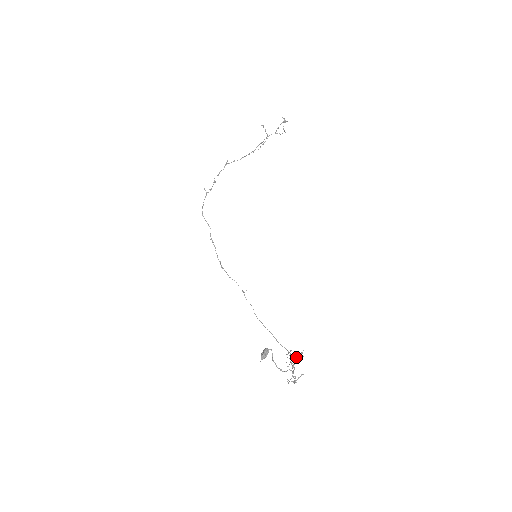
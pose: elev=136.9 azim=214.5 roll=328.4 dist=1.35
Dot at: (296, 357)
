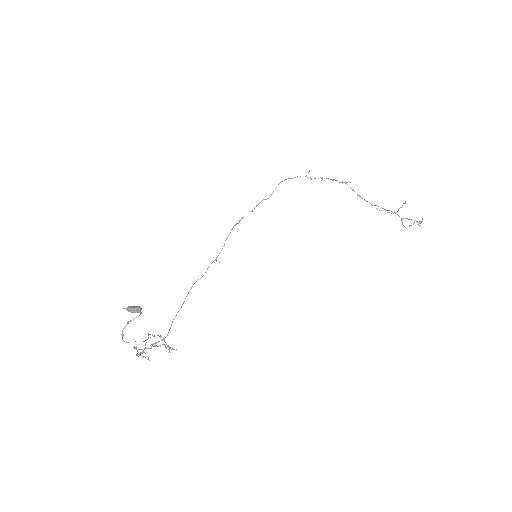
Dot at: occluded
